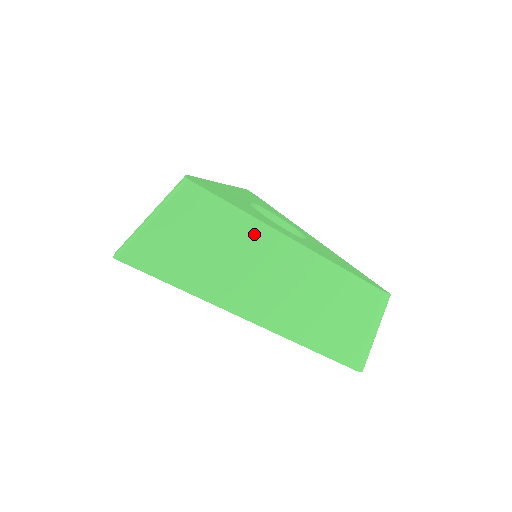
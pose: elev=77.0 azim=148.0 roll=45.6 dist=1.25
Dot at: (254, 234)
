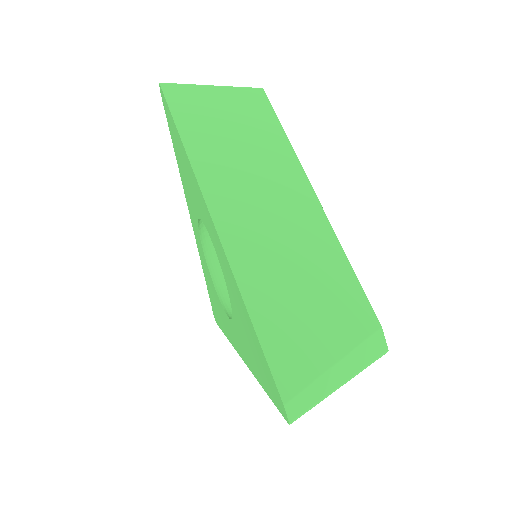
Dot at: (282, 157)
